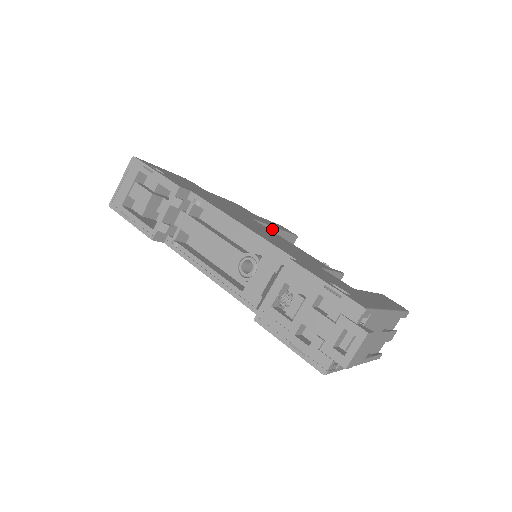
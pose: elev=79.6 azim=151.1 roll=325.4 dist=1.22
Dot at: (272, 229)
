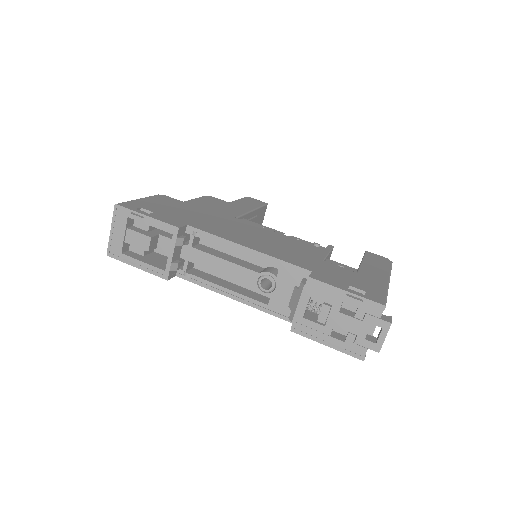
Dot at: (250, 213)
